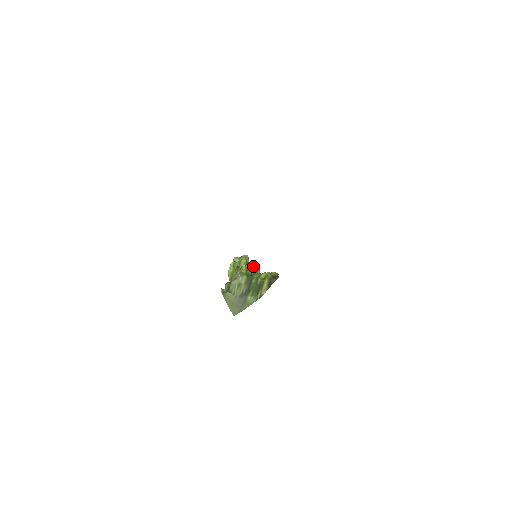
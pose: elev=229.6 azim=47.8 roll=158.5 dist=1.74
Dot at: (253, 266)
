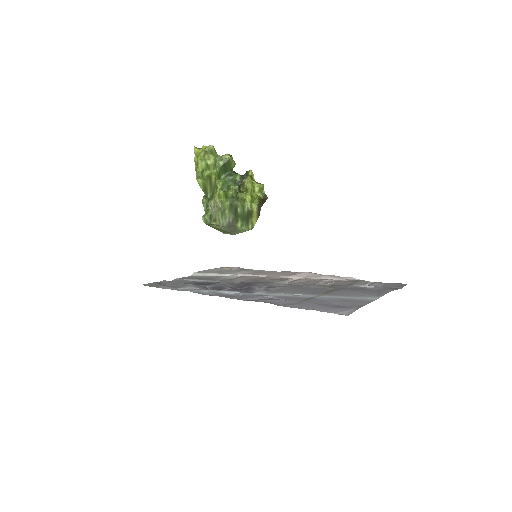
Dot at: (225, 164)
